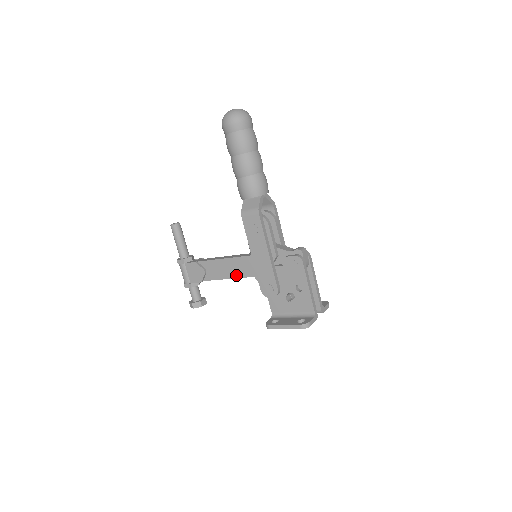
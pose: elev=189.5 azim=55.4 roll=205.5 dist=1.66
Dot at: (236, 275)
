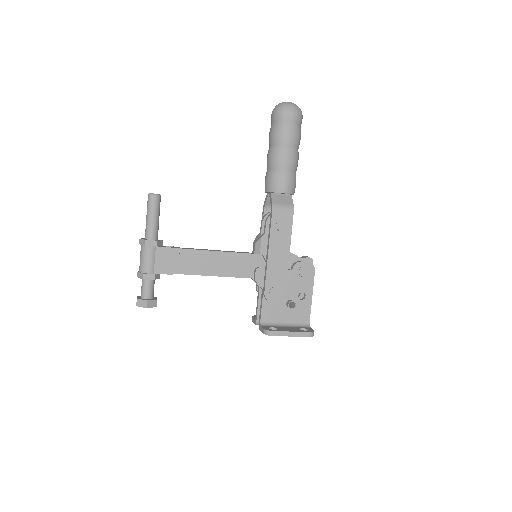
Dot at: (226, 273)
